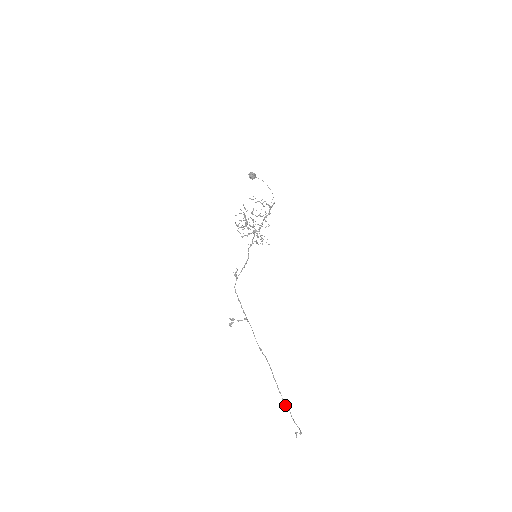
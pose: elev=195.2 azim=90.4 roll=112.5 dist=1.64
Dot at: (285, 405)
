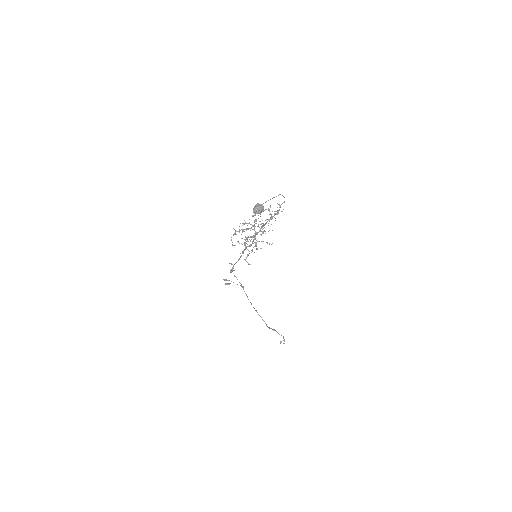
Dot at: occluded
